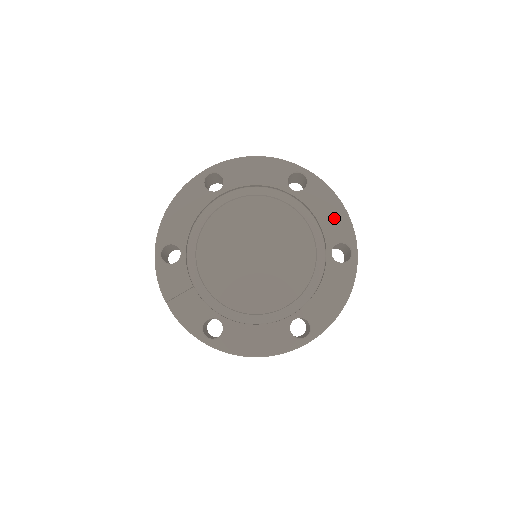
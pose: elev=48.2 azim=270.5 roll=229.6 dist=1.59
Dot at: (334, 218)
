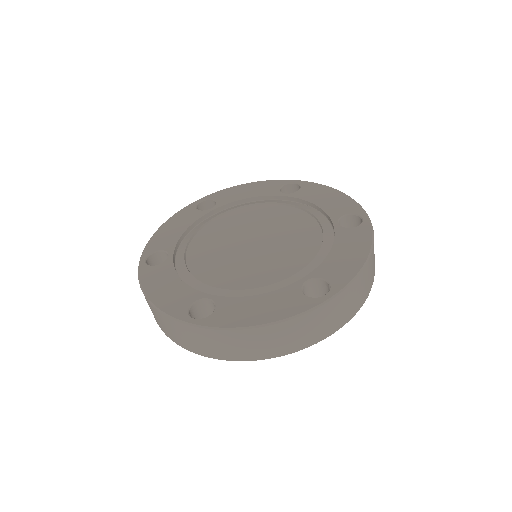
Dot at: (334, 201)
